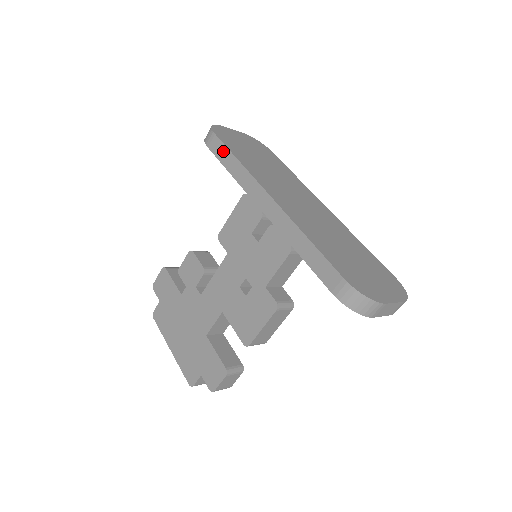
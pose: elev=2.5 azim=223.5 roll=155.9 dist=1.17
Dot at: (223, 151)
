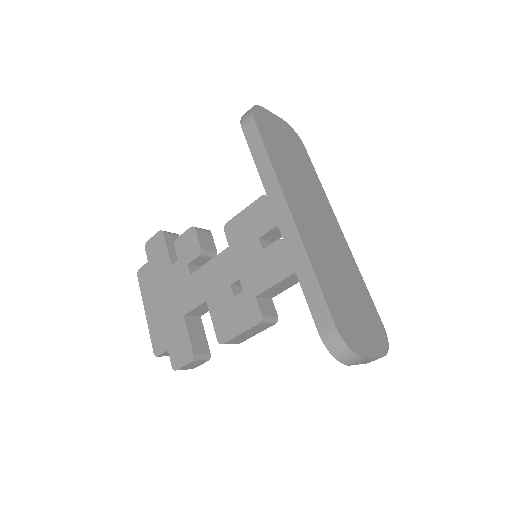
Dot at: (256, 140)
